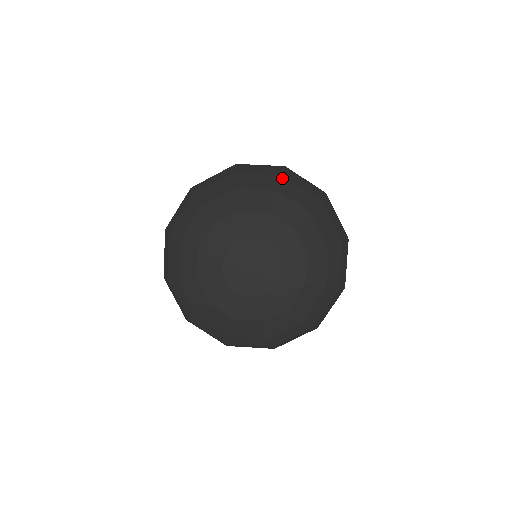
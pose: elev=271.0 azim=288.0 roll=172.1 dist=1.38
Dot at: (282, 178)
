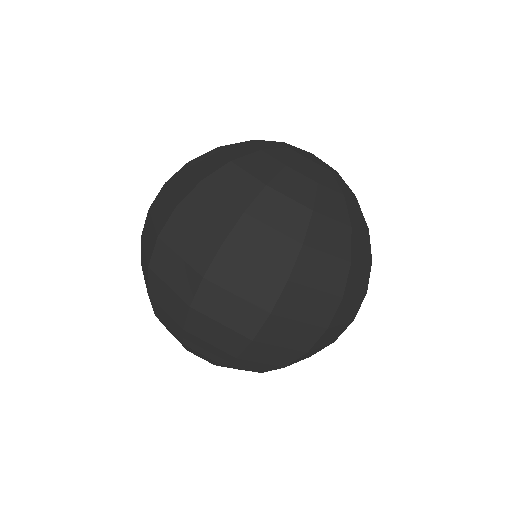
Dot at: occluded
